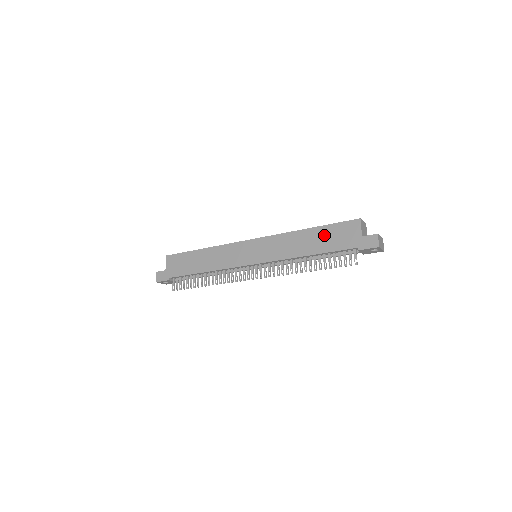
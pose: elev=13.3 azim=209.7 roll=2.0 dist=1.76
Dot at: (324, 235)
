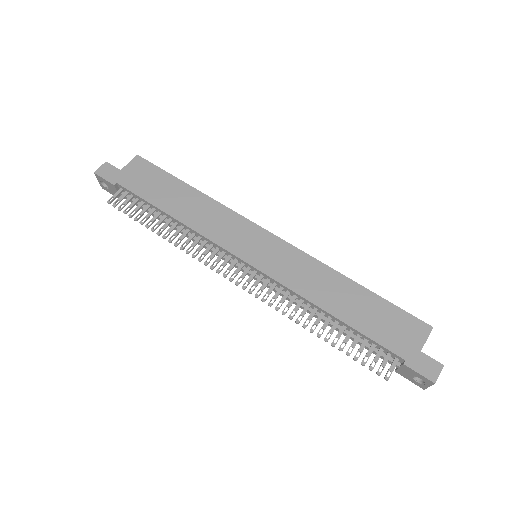
Dot at: (371, 307)
